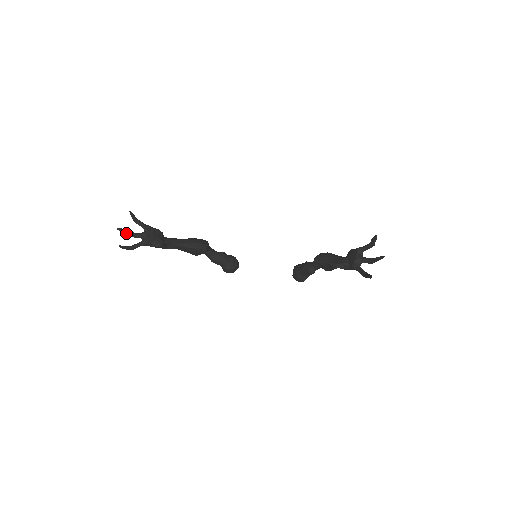
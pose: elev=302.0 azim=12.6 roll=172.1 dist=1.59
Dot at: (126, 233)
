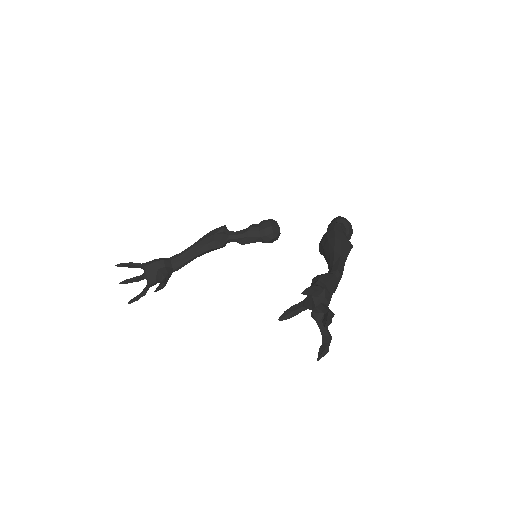
Dot at: (131, 282)
